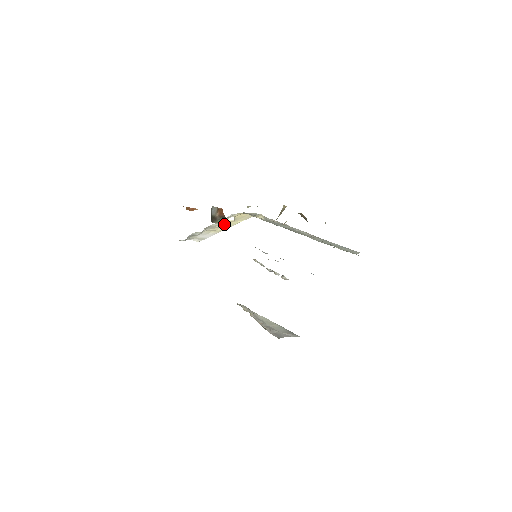
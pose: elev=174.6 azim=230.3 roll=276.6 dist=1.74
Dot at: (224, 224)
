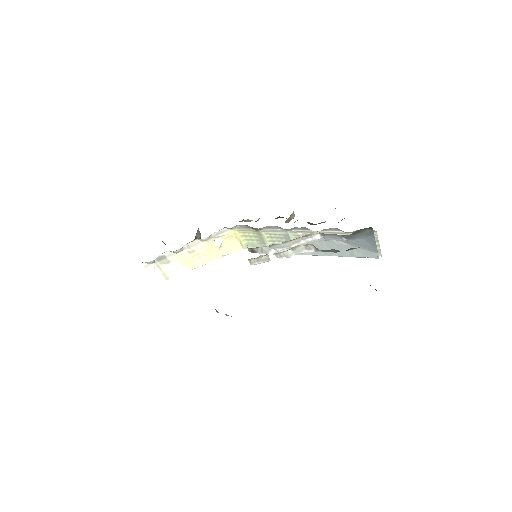
Dot at: (205, 252)
